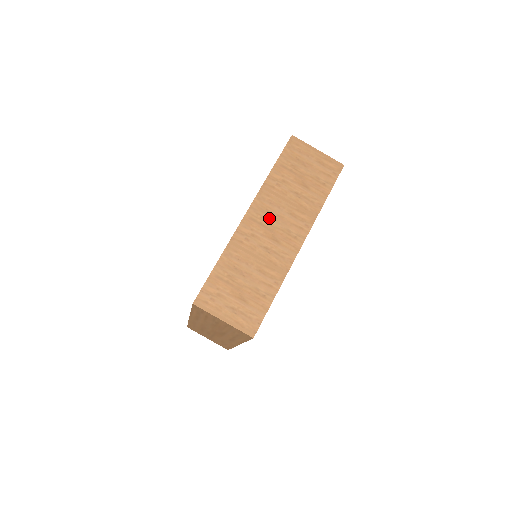
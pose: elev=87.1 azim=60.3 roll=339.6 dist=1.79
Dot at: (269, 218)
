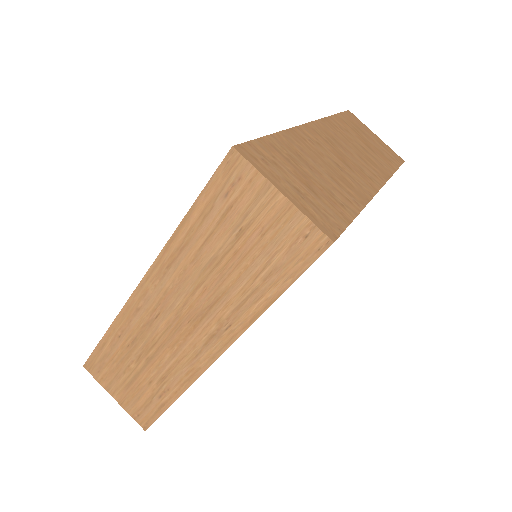
Dot at: (336, 144)
